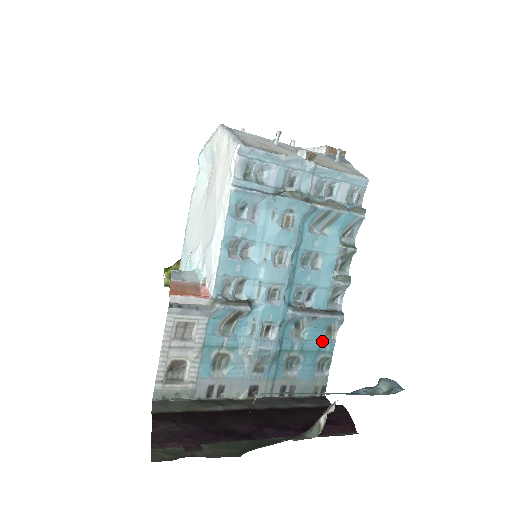
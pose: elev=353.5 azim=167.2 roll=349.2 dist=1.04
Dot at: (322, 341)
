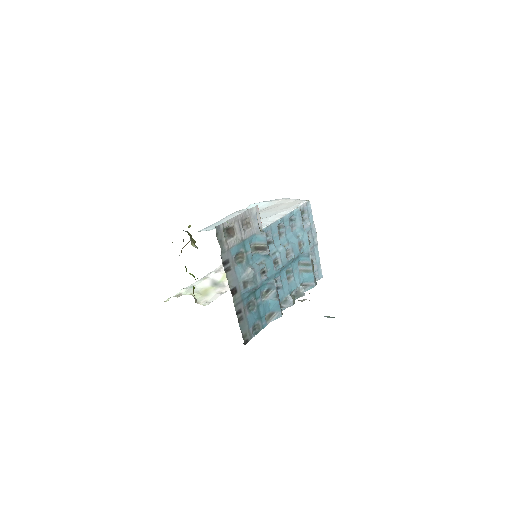
Dot at: (265, 316)
